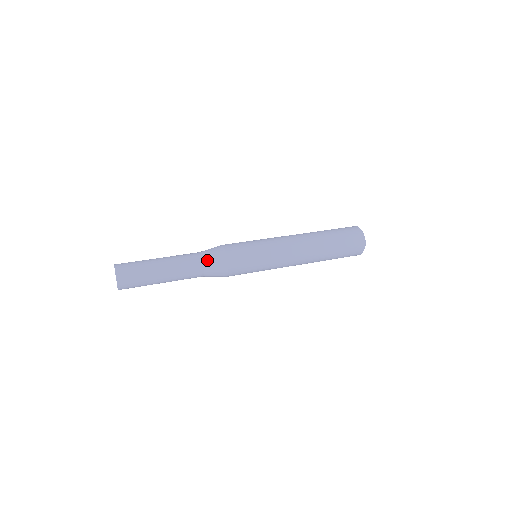
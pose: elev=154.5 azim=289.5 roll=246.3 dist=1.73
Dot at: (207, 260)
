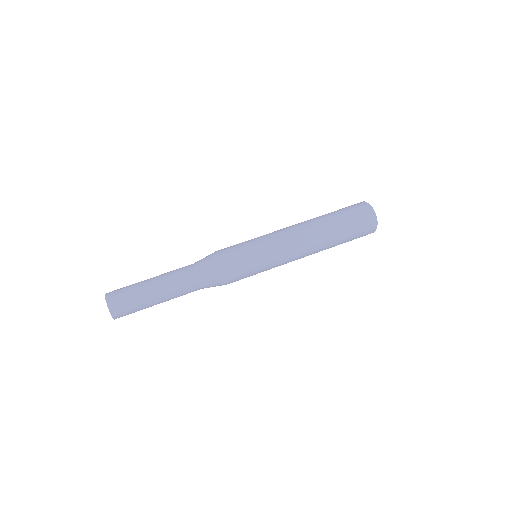
Dot at: (204, 278)
